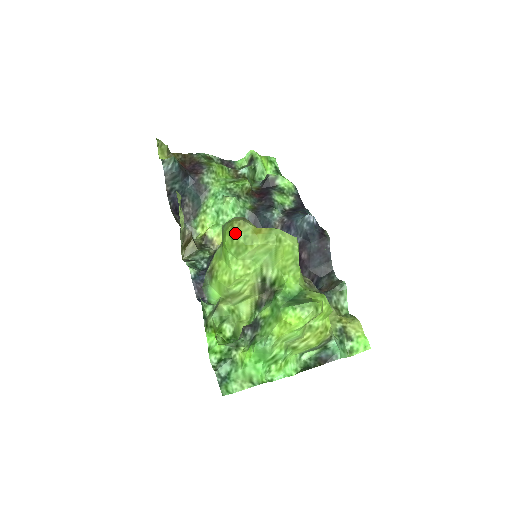
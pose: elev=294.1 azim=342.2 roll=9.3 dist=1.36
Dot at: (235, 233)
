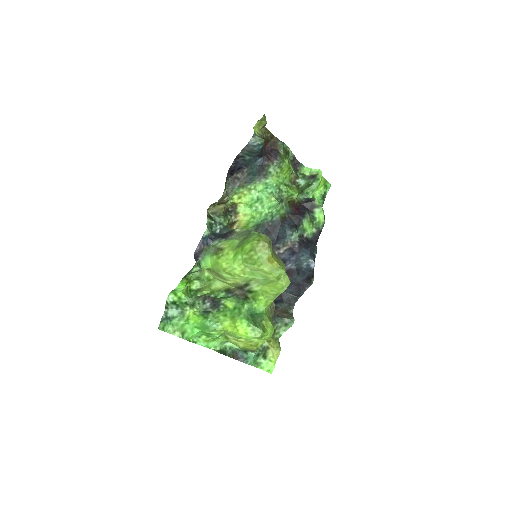
Dot at: (256, 249)
